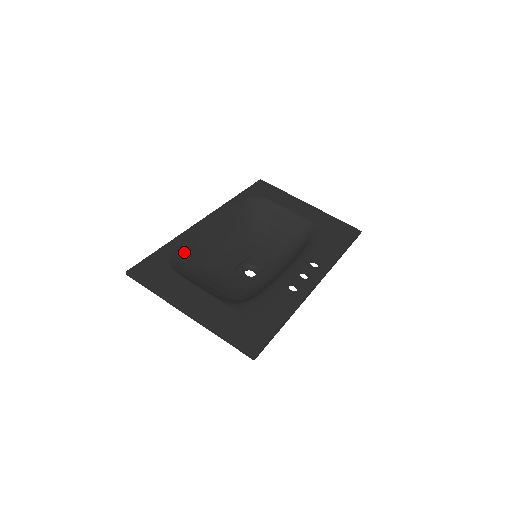
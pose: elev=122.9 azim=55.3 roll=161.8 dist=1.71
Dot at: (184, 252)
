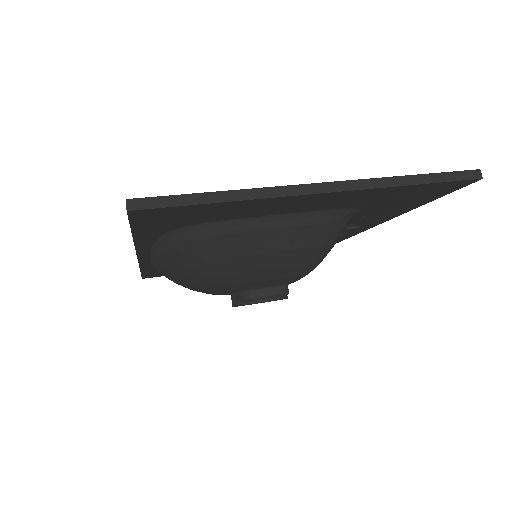
Dot at: occluded
